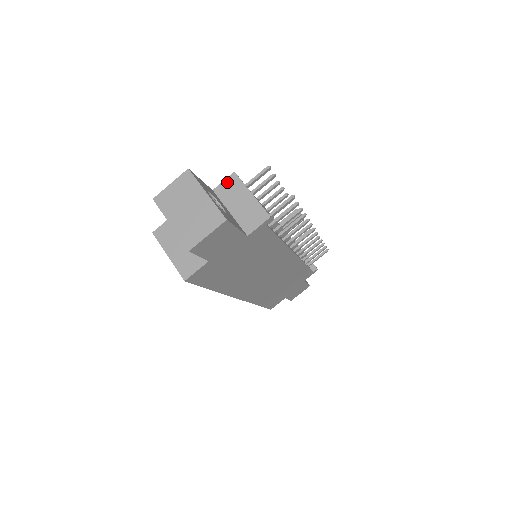
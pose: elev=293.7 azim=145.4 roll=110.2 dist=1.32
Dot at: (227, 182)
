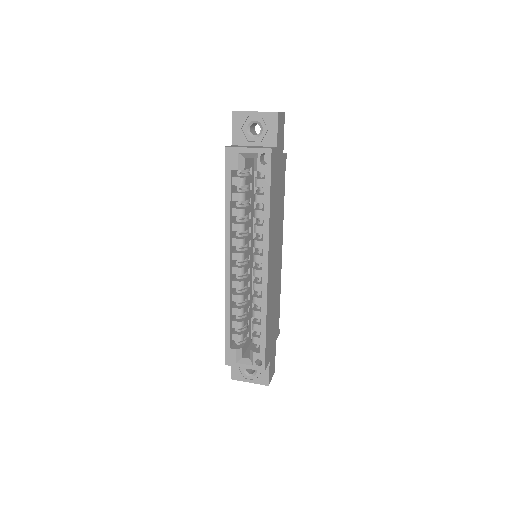
Dot at: occluded
